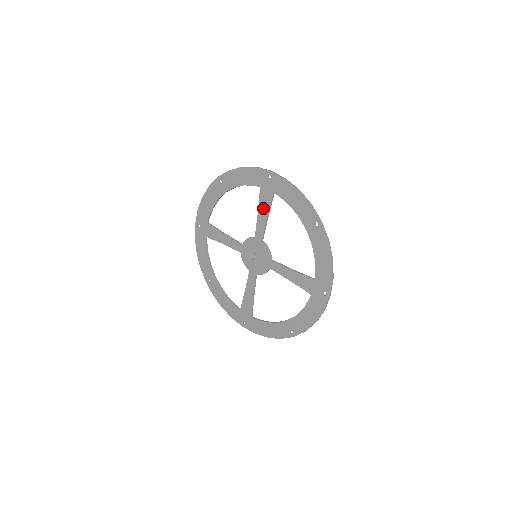
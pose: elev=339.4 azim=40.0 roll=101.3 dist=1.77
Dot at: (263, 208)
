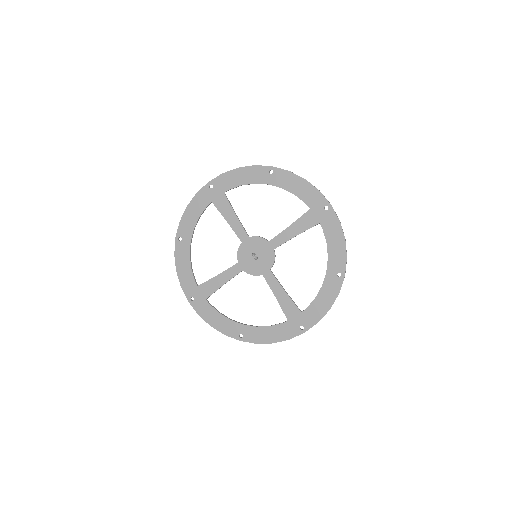
Dot at: (227, 213)
